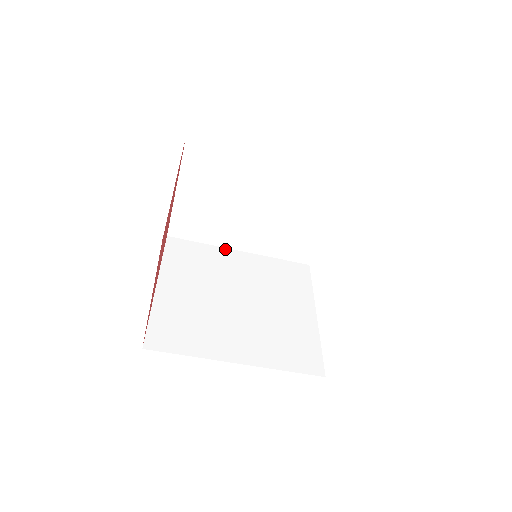
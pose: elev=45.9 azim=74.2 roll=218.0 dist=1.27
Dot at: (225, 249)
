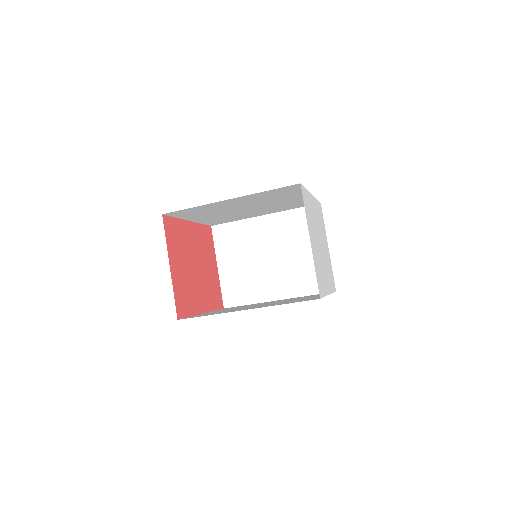
Dot at: occluded
